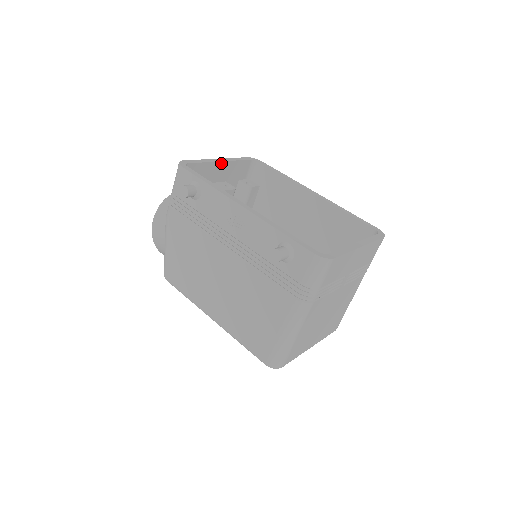
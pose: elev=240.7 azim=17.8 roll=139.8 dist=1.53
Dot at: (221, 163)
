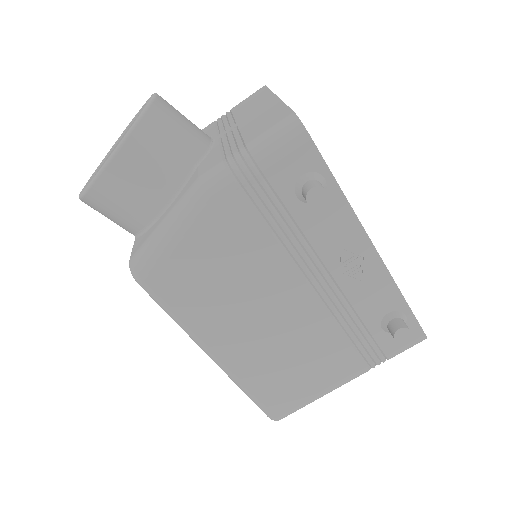
Dot at: occluded
